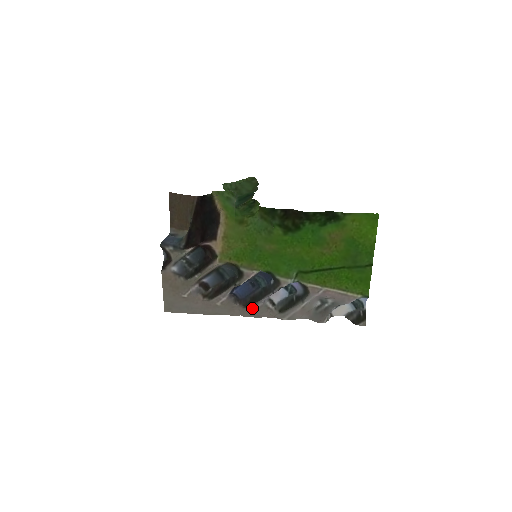
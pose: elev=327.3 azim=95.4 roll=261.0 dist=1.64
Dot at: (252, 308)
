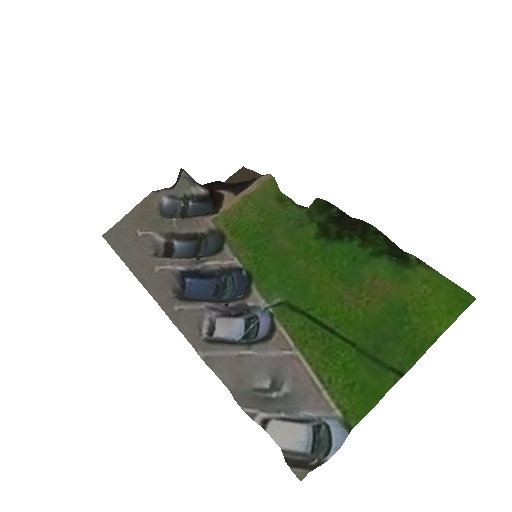
Dot at: (183, 303)
